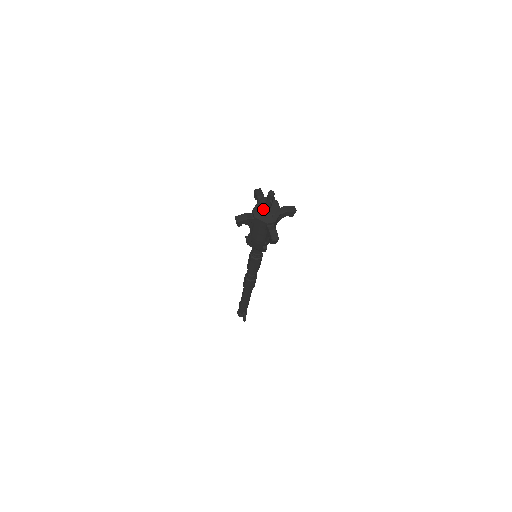
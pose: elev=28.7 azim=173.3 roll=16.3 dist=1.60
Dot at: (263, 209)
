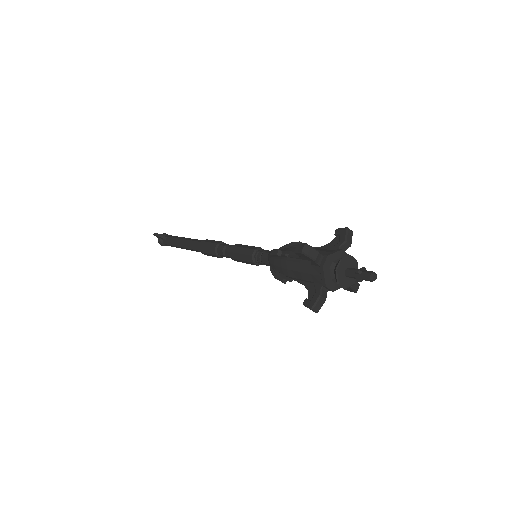
Dot at: (347, 282)
